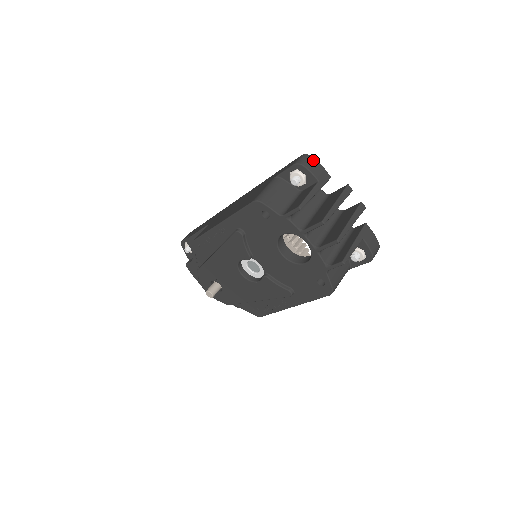
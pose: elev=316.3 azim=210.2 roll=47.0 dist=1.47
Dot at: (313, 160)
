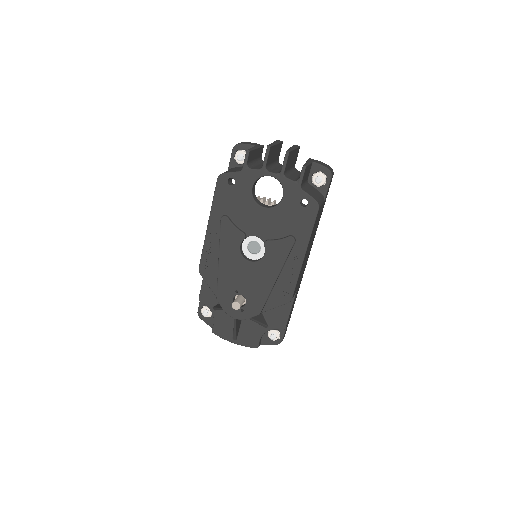
Dot at: (244, 142)
